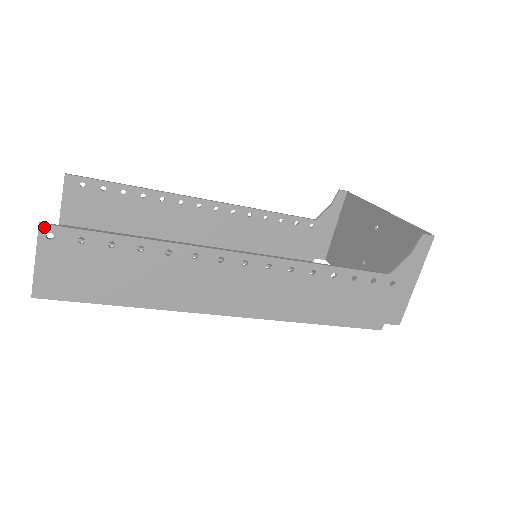
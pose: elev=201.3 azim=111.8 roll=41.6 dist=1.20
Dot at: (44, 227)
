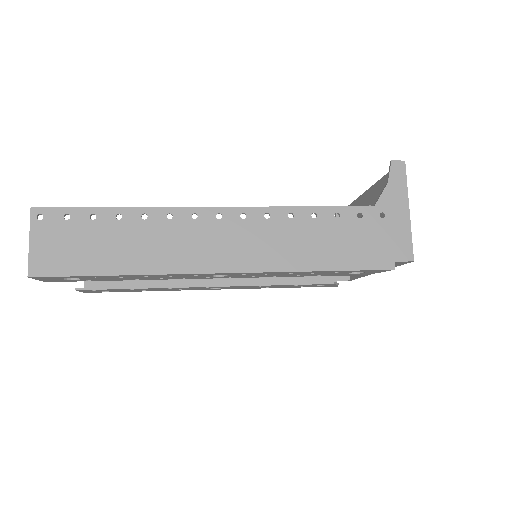
Dot at: (35, 210)
